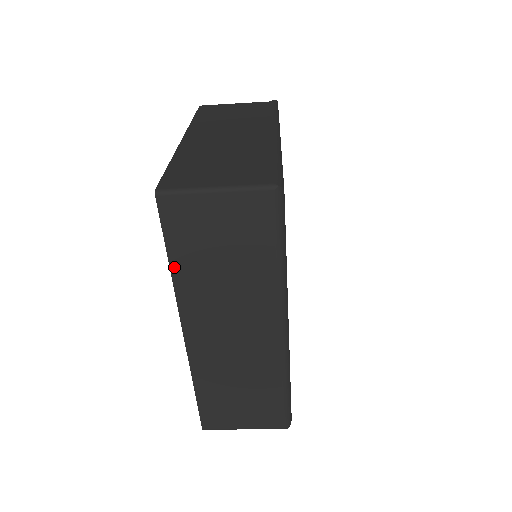
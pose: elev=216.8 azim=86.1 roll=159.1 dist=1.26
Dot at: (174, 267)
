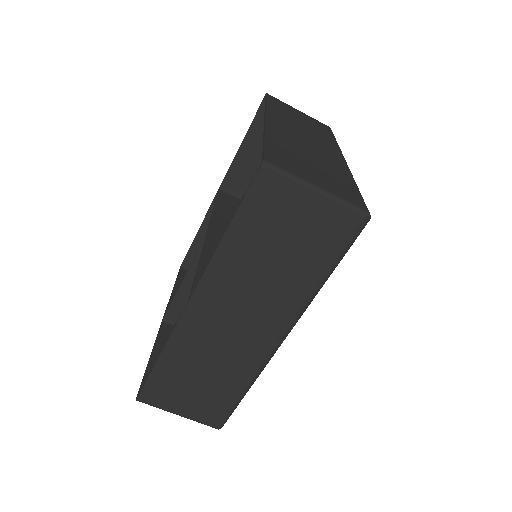
Dot at: (228, 237)
